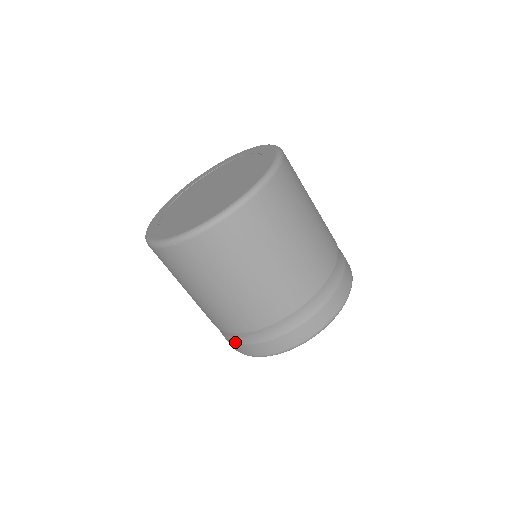
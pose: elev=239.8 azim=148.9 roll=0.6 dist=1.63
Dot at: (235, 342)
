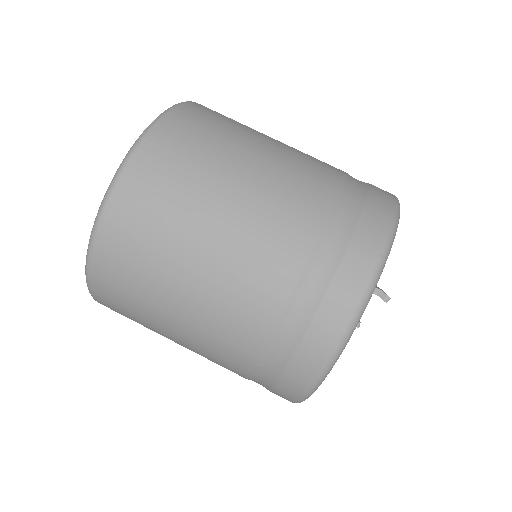
Dot at: (275, 380)
